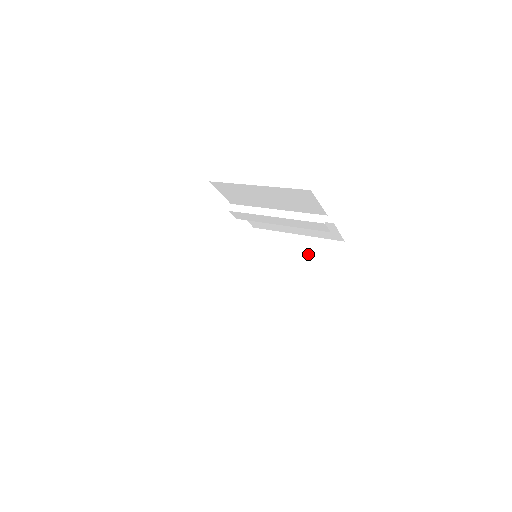
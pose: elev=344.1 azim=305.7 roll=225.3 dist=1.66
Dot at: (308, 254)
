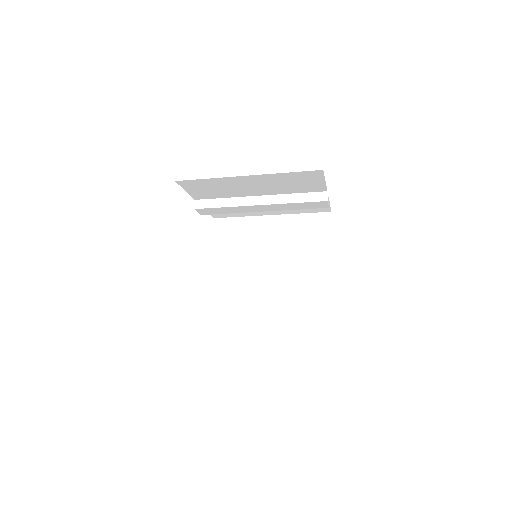
Dot at: (294, 235)
